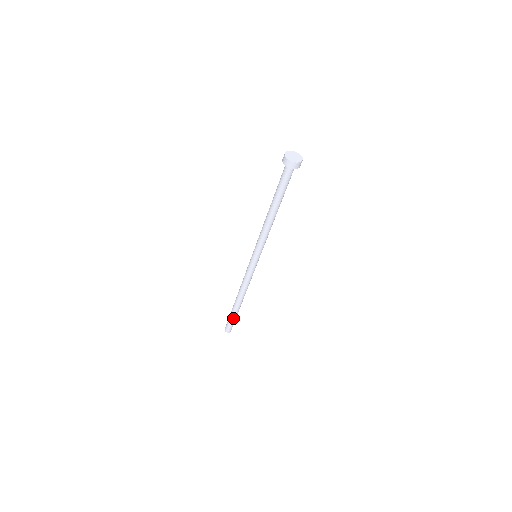
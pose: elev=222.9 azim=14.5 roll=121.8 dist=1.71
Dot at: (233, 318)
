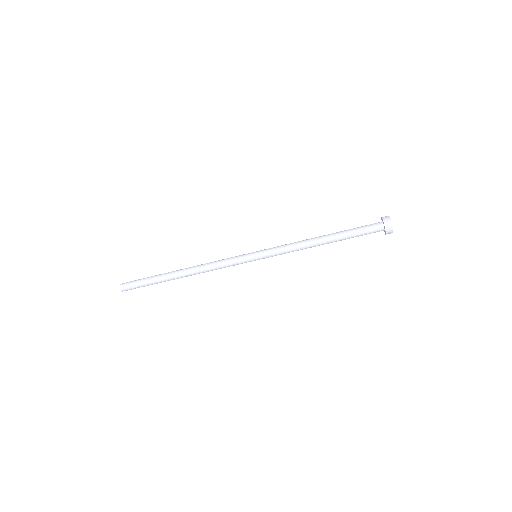
Dot at: (150, 283)
